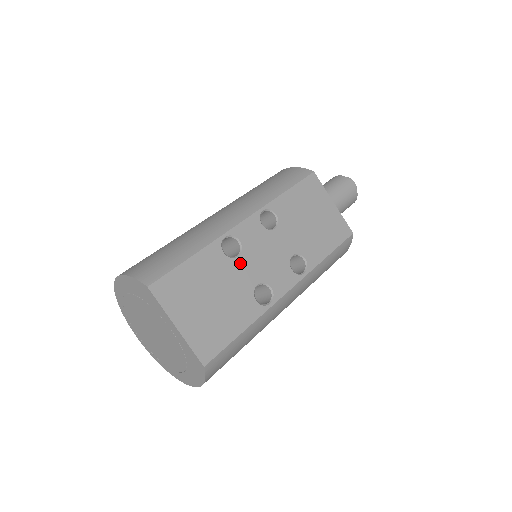
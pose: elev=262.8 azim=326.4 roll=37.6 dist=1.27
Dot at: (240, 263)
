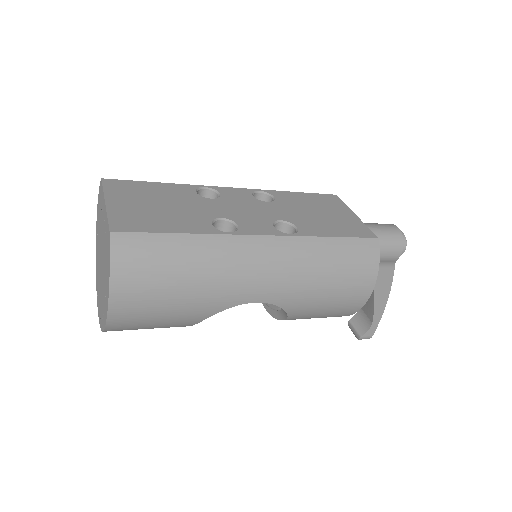
Dot at: (210, 202)
